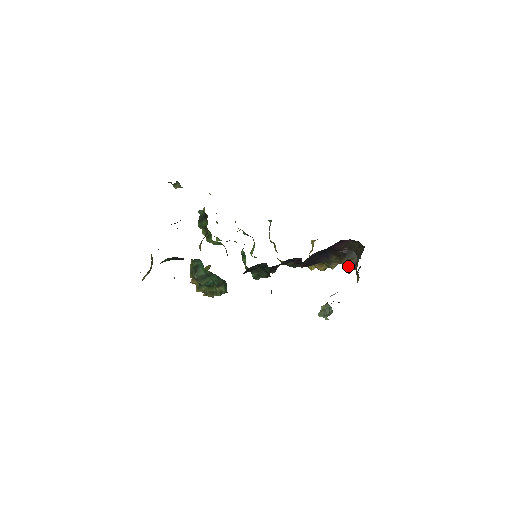
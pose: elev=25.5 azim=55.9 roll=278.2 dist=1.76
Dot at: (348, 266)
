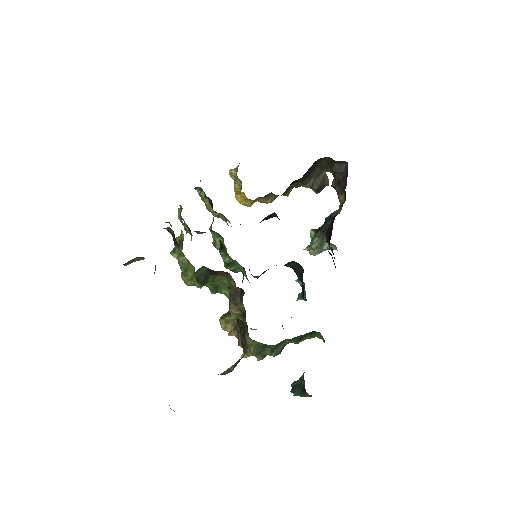
Dot at: (319, 187)
